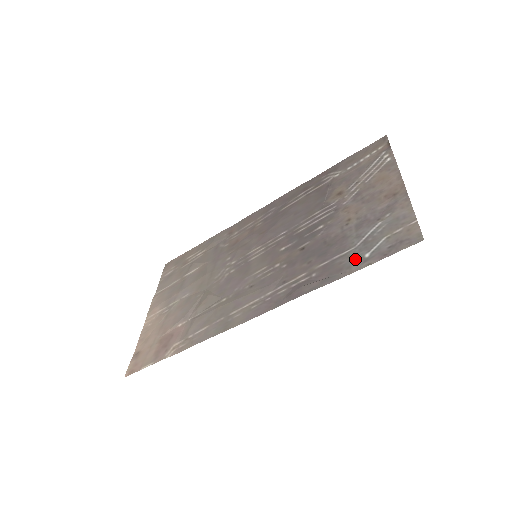
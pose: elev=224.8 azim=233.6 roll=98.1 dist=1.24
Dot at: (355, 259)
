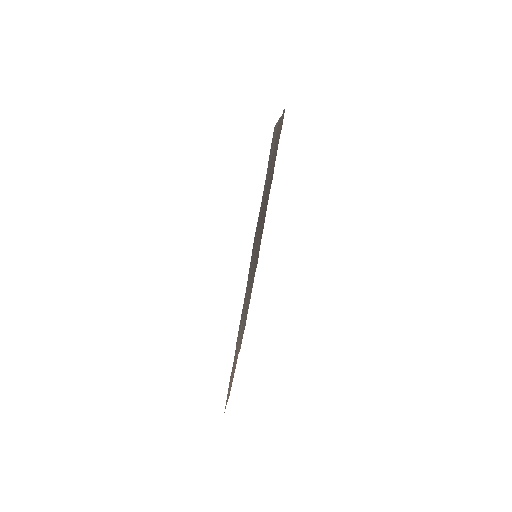
Dot at: (265, 184)
